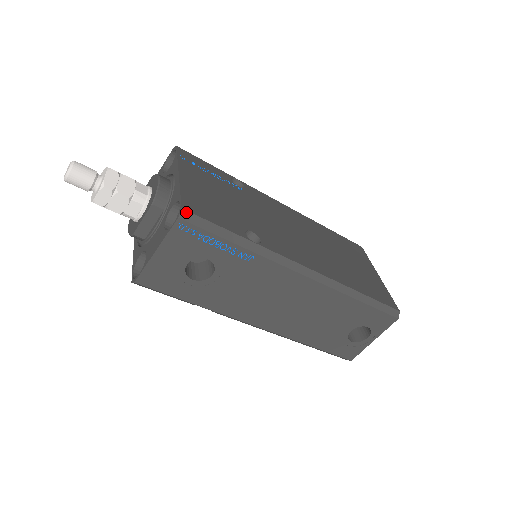
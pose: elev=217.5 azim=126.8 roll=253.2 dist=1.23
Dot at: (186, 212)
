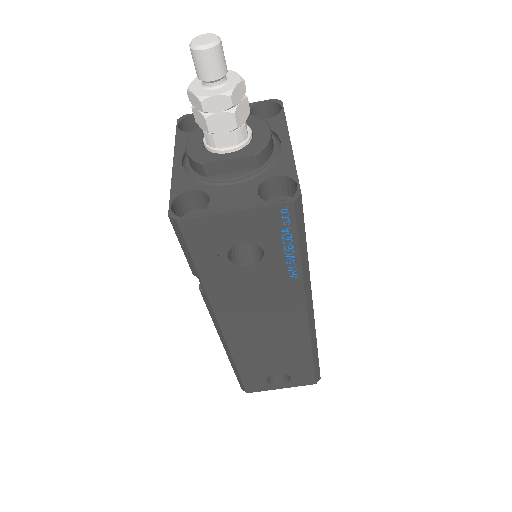
Dot at: (301, 200)
